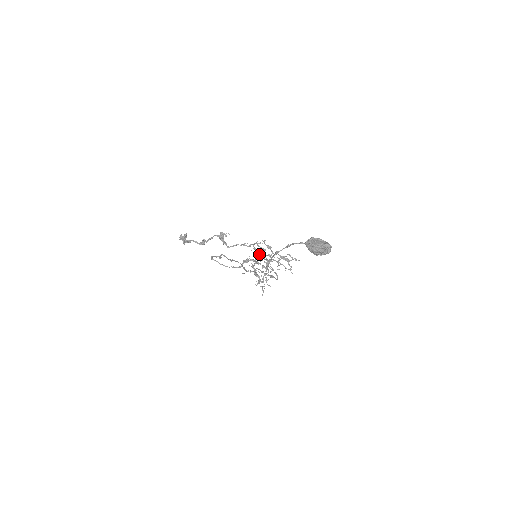
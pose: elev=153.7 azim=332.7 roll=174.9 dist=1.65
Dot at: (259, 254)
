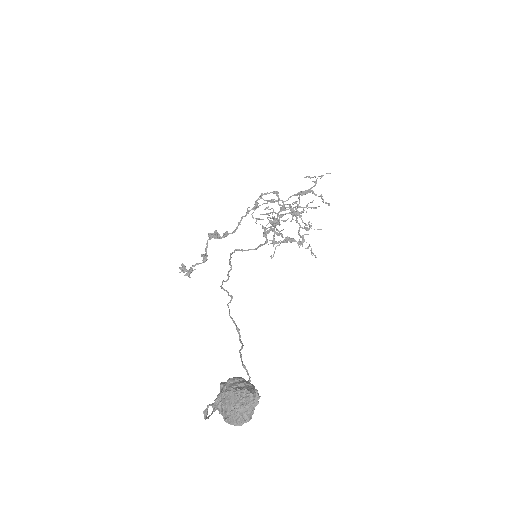
Dot at: occluded
